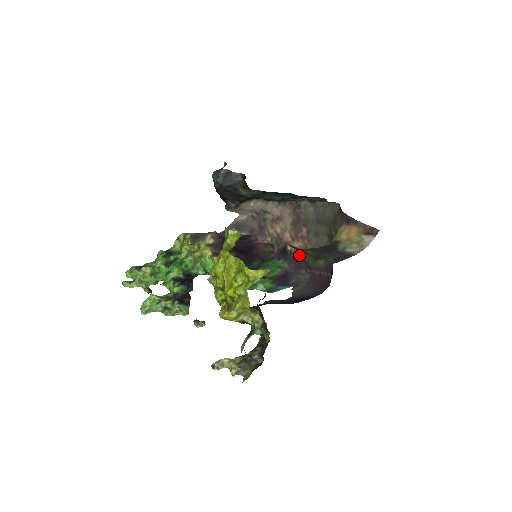
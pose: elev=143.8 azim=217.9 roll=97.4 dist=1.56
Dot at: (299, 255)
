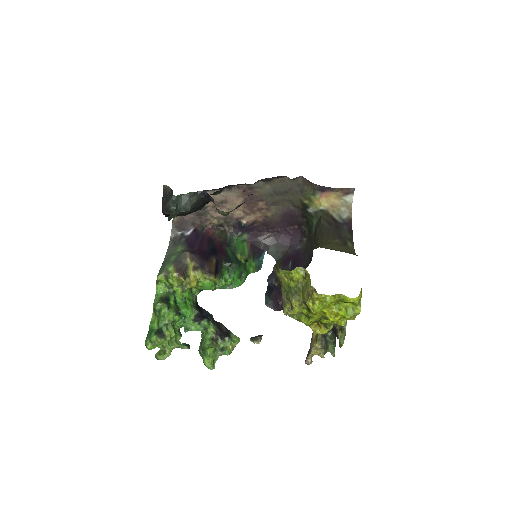
Dot at: (257, 223)
